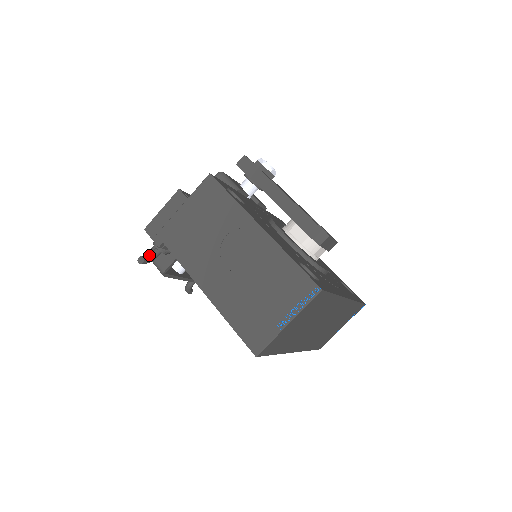
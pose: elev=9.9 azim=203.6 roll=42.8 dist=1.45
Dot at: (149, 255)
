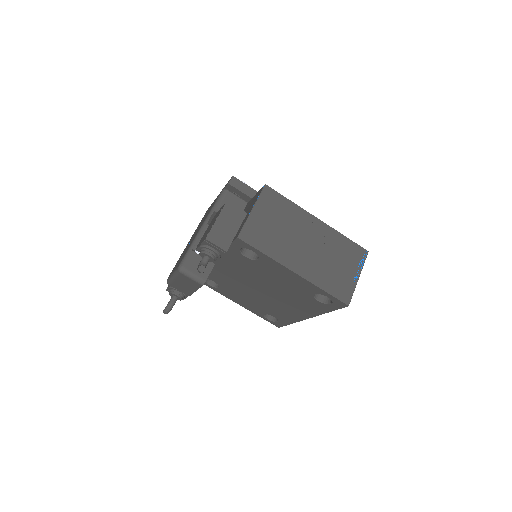
Dot at: (203, 264)
